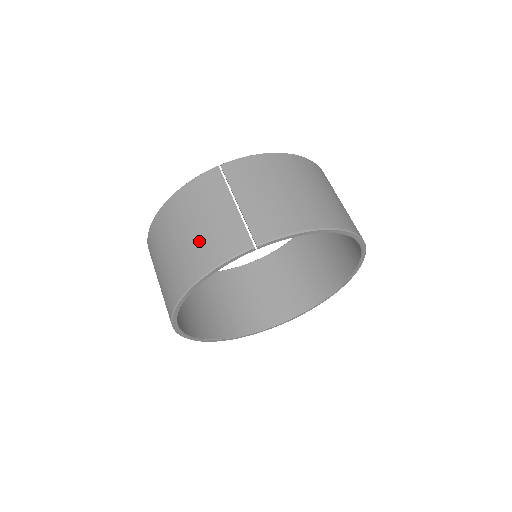
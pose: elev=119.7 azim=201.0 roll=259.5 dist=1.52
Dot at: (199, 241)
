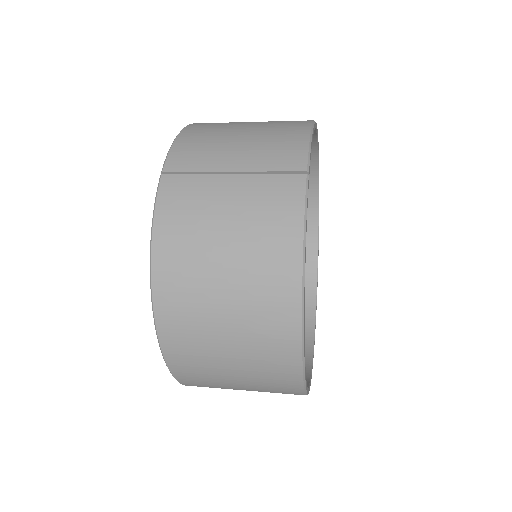
Dot at: (251, 240)
